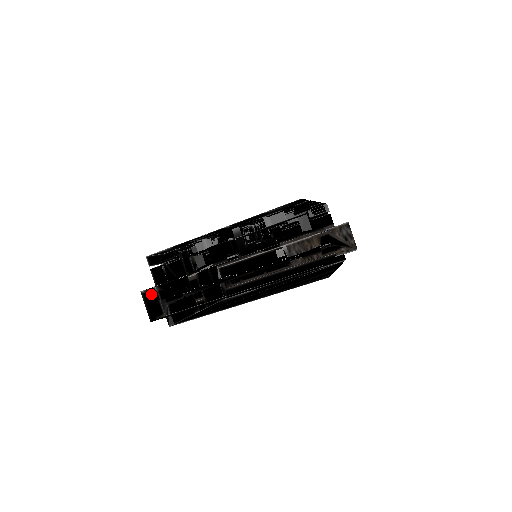
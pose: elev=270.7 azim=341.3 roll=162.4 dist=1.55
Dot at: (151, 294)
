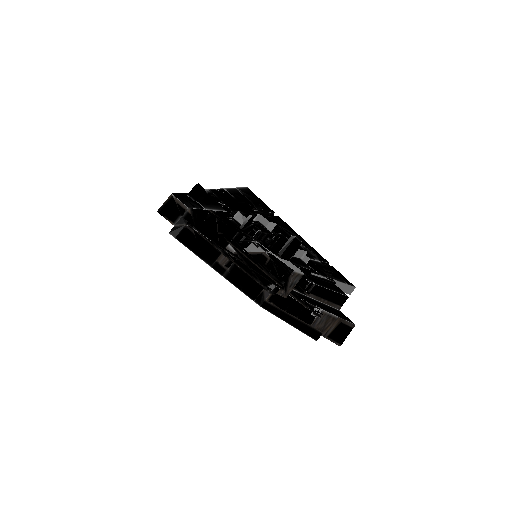
Dot at: (179, 205)
